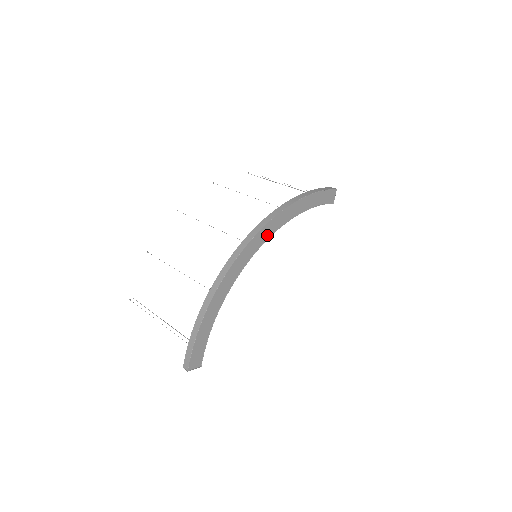
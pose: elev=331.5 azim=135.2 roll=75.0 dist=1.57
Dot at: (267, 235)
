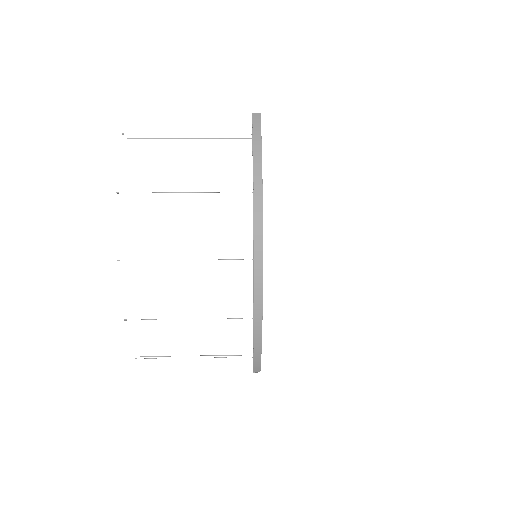
Dot at: occluded
